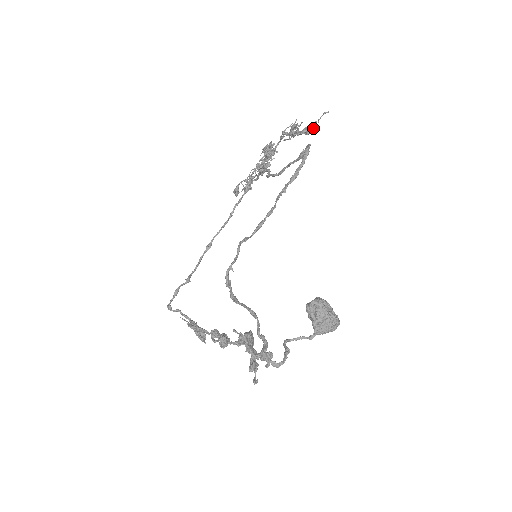
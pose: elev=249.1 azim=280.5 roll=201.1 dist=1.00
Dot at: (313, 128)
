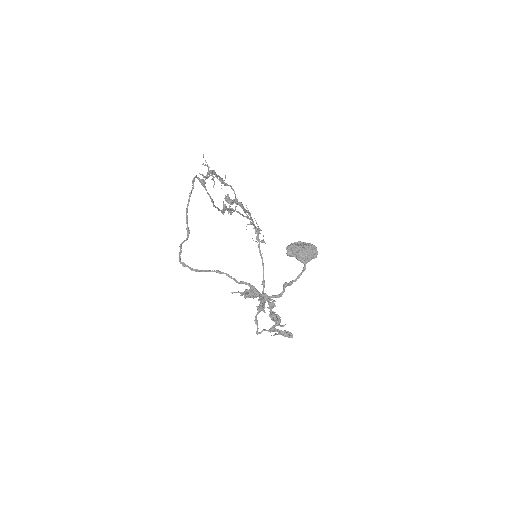
Dot at: occluded
